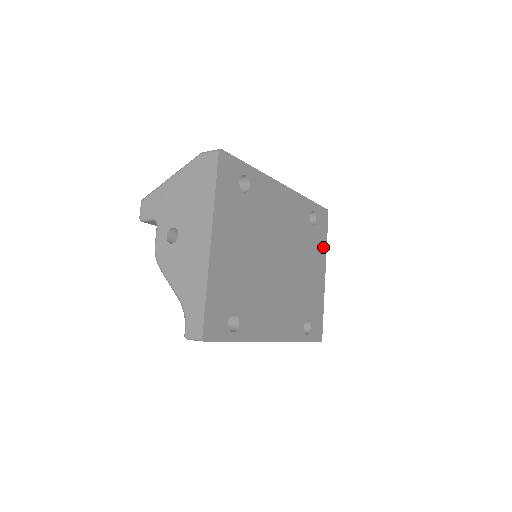
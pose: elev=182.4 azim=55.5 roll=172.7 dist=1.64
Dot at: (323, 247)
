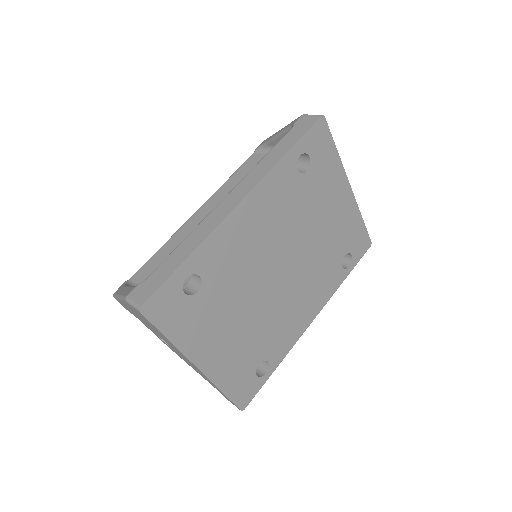
Dot at: (335, 166)
